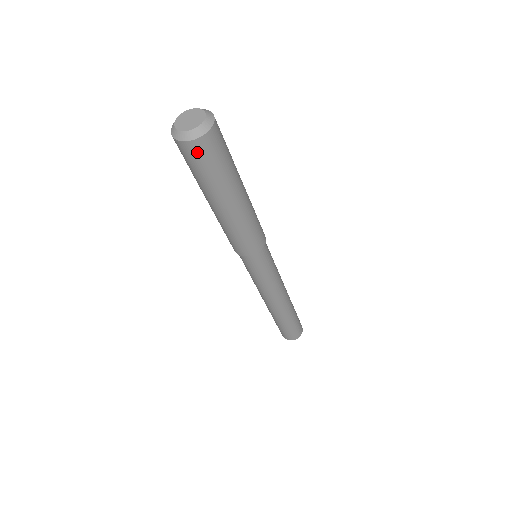
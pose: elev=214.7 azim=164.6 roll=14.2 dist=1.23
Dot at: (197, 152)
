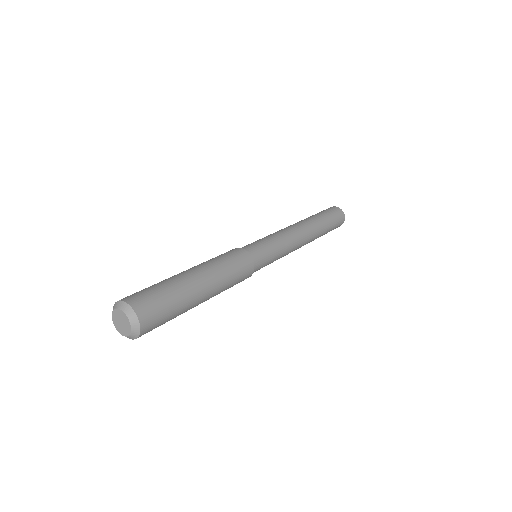
Dot at: occluded
